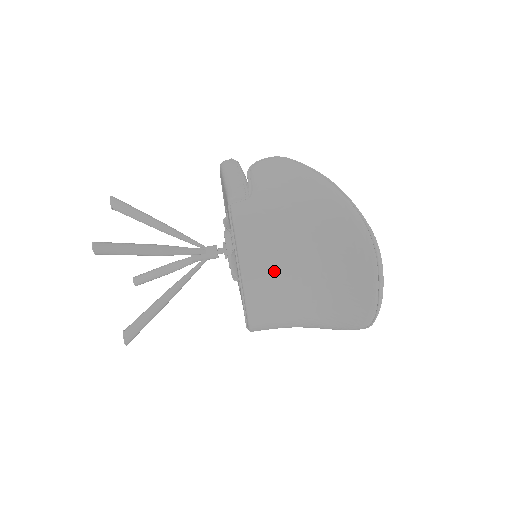
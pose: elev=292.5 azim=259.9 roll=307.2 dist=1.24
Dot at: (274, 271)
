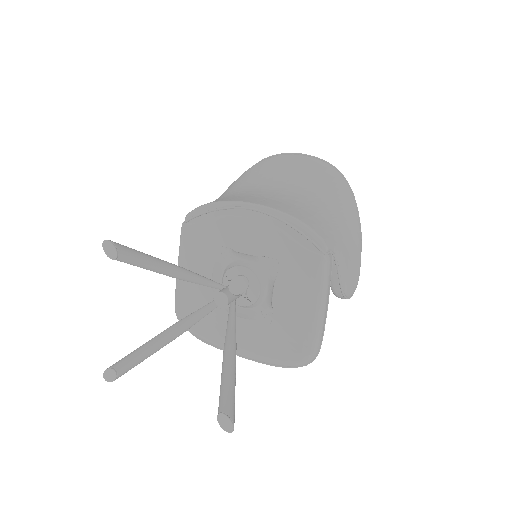
Dot at: (253, 197)
